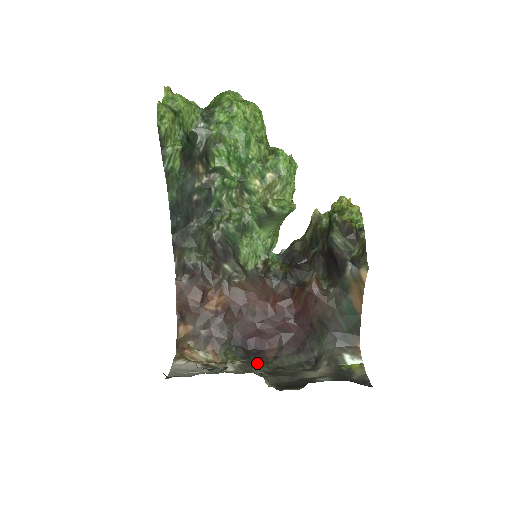
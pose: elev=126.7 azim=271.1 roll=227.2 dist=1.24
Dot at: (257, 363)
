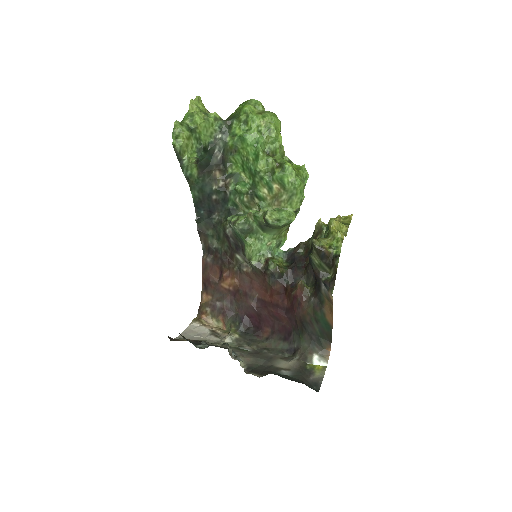
Dot at: (251, 340)
